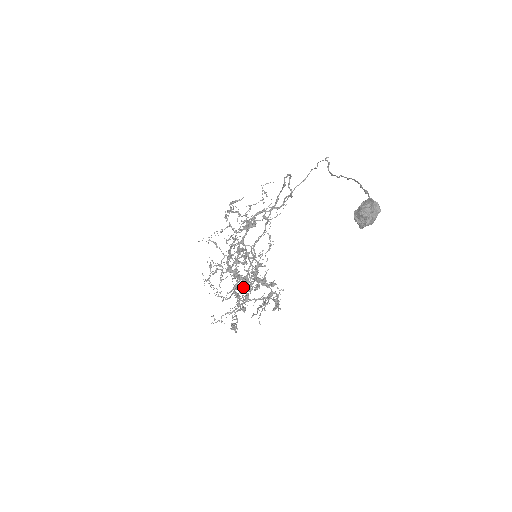
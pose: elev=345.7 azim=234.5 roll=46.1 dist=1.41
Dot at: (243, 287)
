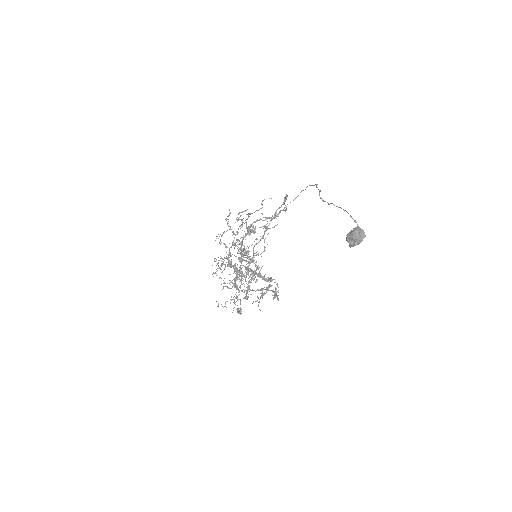
Dot at: (245, 280)
